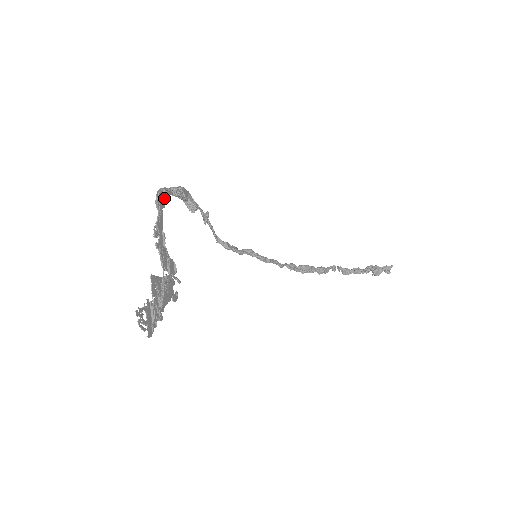
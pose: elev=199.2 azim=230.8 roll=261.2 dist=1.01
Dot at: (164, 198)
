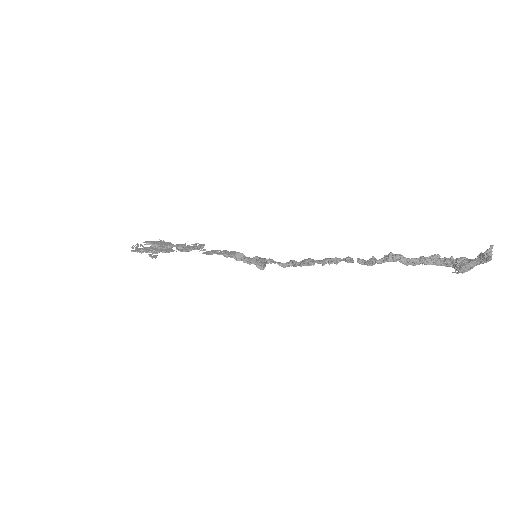
Dot at: (233, 252)
